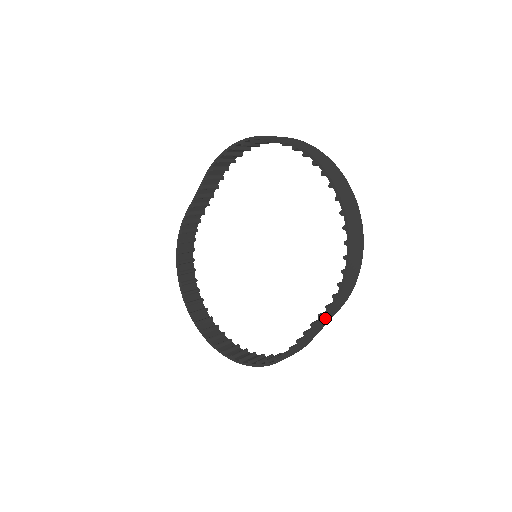
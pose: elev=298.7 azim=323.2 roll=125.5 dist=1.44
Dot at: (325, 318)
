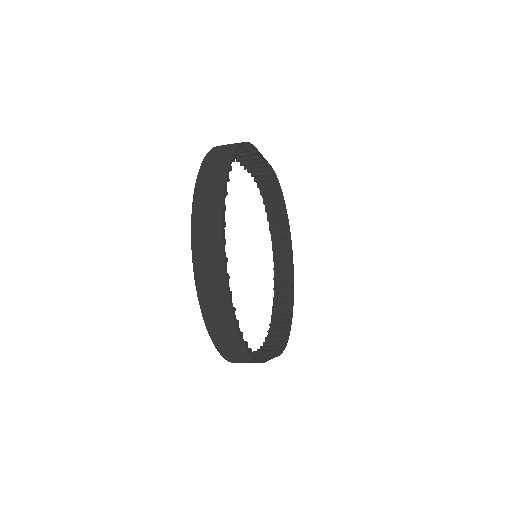
Dot at: occluded
